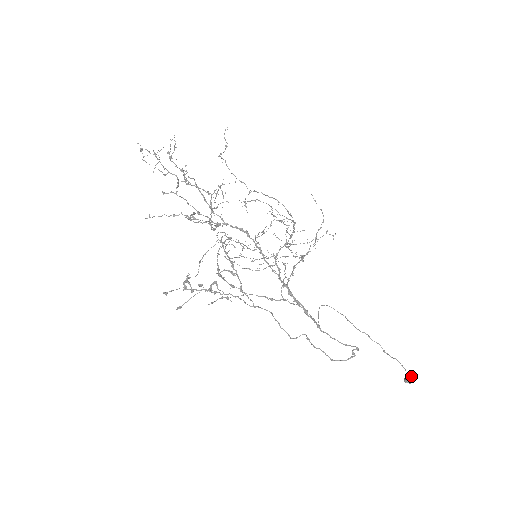
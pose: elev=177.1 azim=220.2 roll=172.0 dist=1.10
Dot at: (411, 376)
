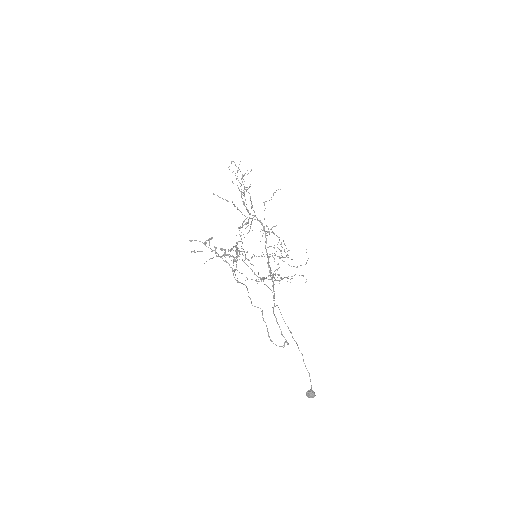
Dot at: occluded
